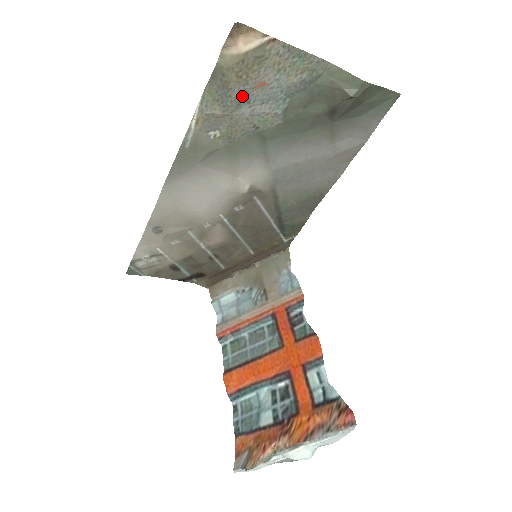
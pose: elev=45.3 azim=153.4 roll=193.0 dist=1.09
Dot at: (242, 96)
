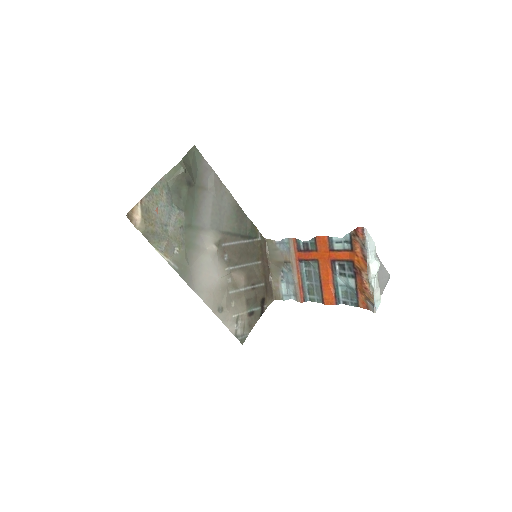
Dot at: (162, 227)
